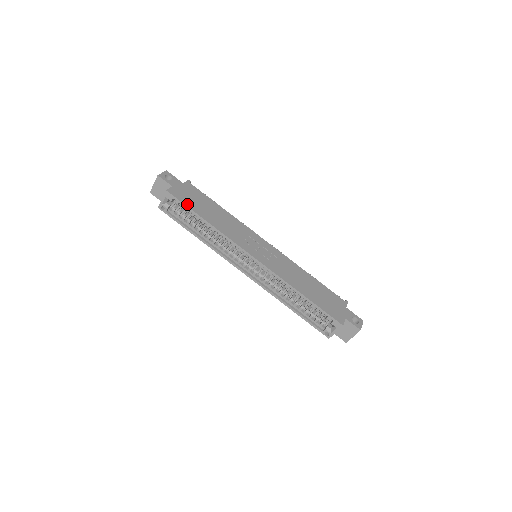
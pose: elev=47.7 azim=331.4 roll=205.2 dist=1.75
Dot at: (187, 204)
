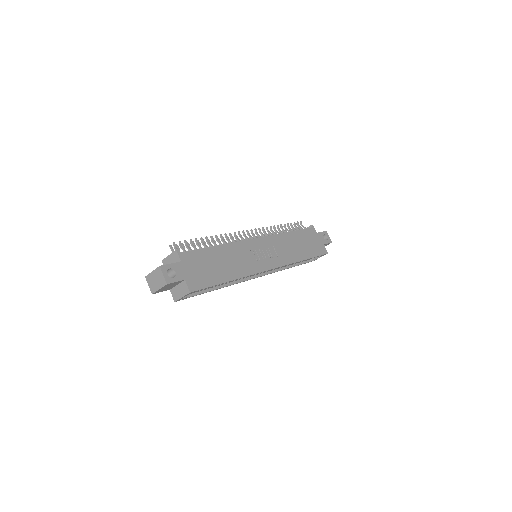
Dot at: (210, 284)
